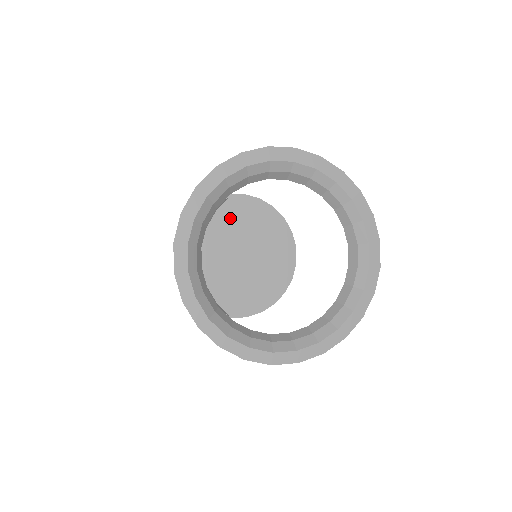
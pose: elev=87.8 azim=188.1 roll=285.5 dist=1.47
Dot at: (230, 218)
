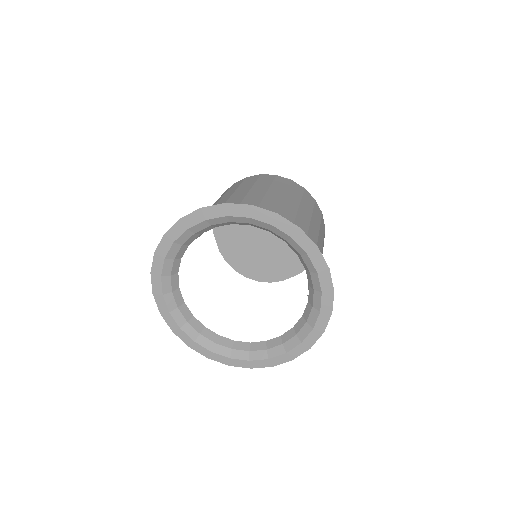
Dot at: occluded
